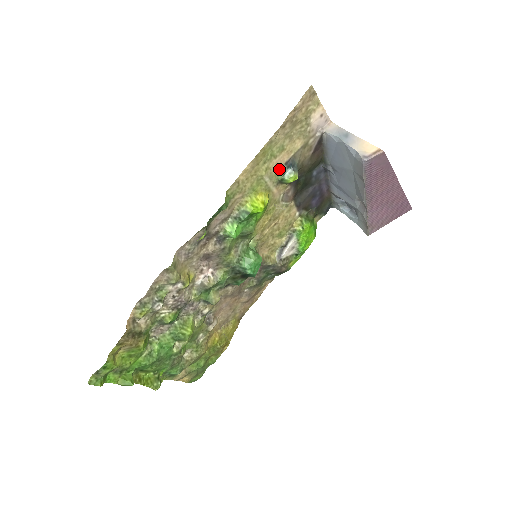
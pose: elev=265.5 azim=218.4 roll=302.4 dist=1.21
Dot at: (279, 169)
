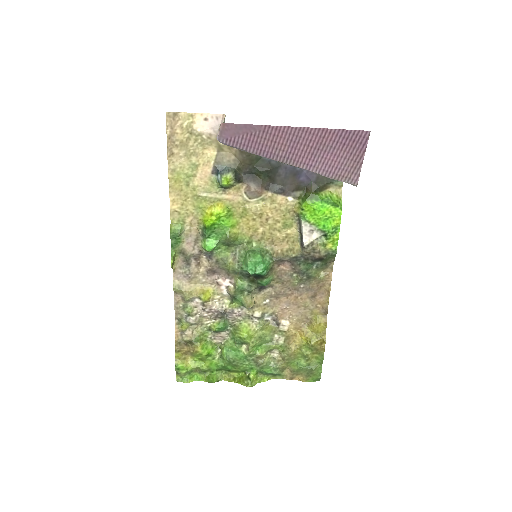
Dot at: (211, 180)
